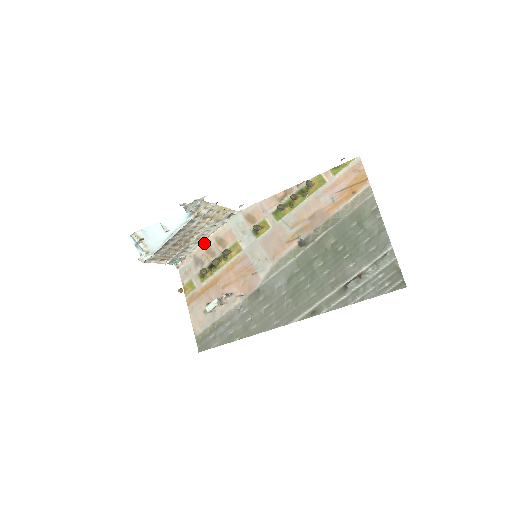
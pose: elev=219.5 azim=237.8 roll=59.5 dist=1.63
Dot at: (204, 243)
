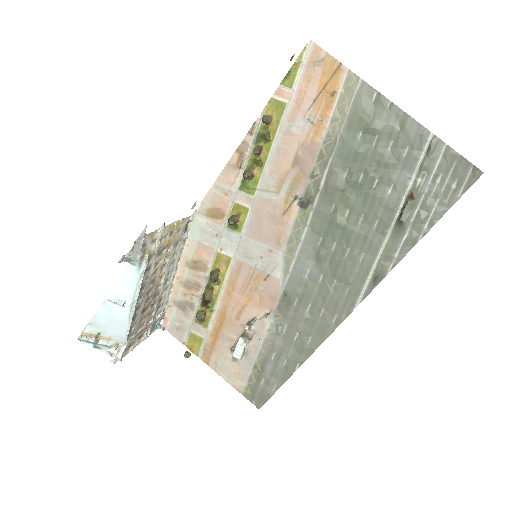
Dot at: (176, 280)
